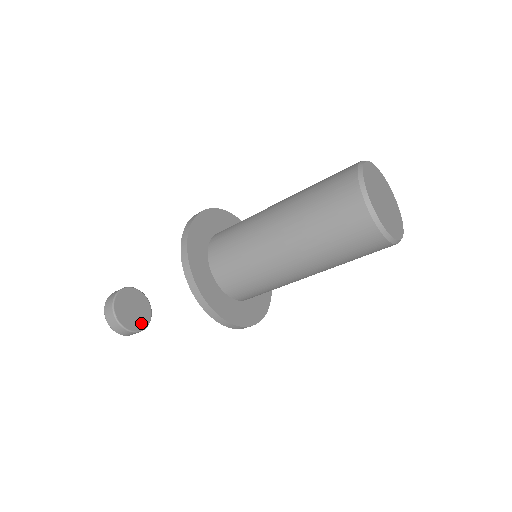
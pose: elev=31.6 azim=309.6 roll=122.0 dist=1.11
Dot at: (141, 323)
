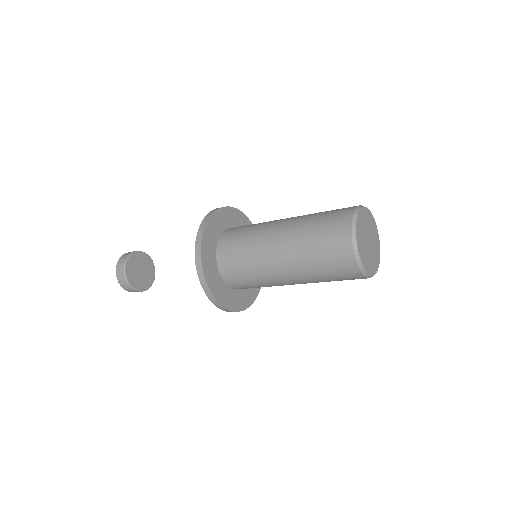
Dot at: (151, 273)
